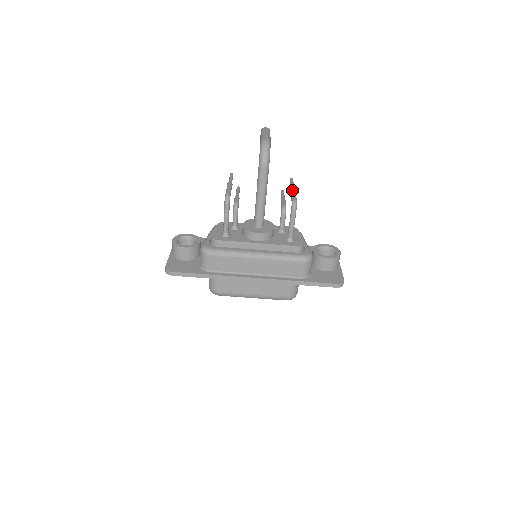
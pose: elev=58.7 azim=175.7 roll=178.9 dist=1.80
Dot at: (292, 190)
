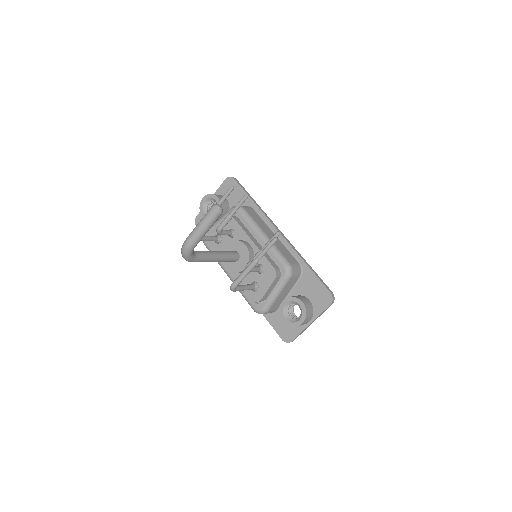
Dot at: (246, 268)
